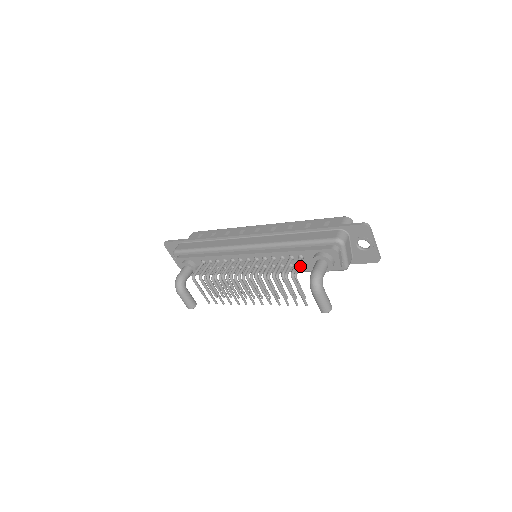
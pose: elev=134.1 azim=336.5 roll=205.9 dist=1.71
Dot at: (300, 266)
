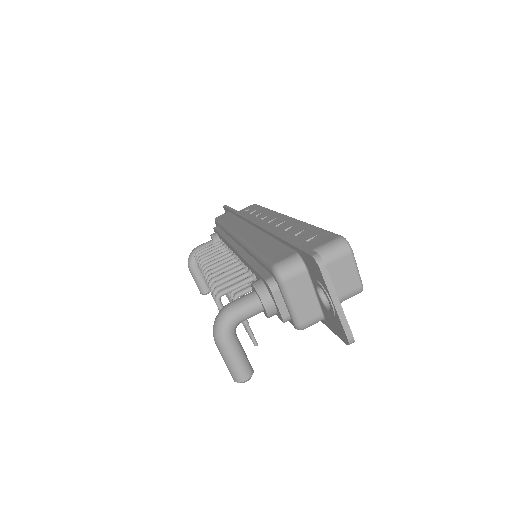
Dot at: occluded
